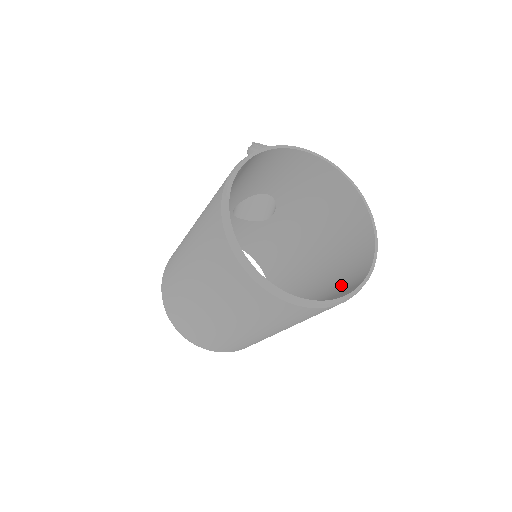
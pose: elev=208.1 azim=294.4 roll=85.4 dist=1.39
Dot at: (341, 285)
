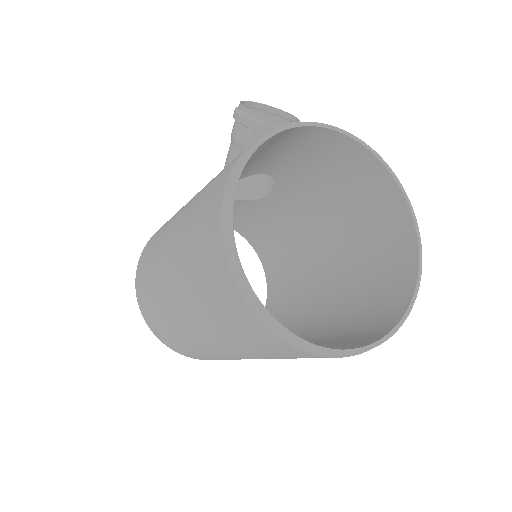
Dot at: (371, 296)
